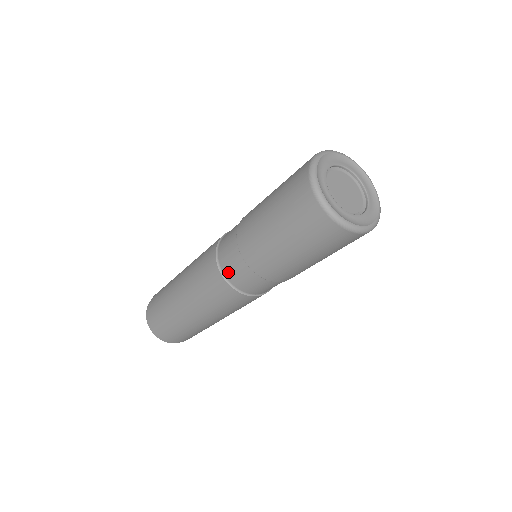
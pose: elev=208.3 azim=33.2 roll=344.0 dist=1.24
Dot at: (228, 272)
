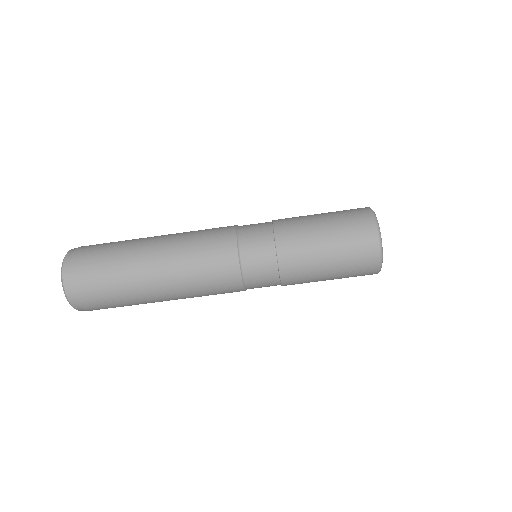
Dot at: (246, 239)
